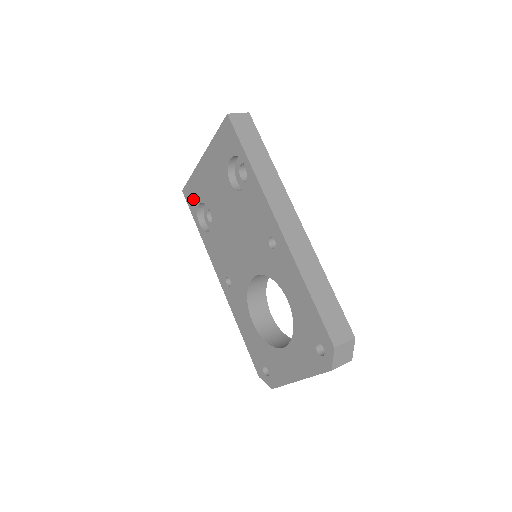
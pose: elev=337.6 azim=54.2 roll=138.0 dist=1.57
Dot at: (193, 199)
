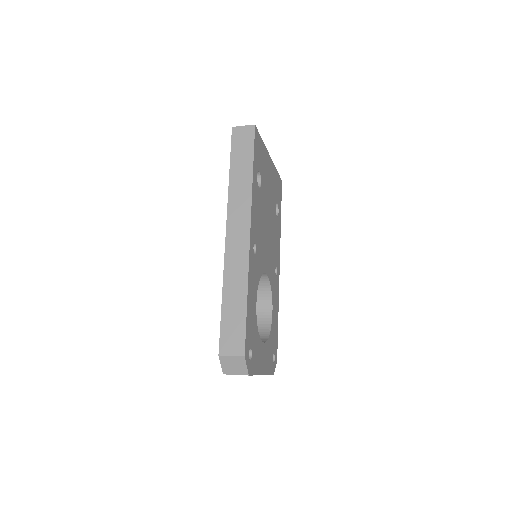
Dot at: occluded
